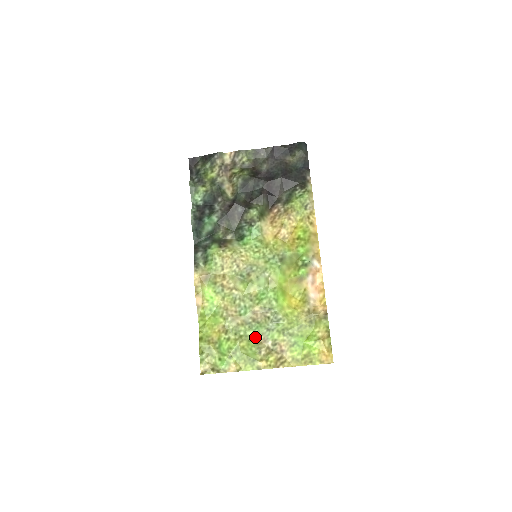
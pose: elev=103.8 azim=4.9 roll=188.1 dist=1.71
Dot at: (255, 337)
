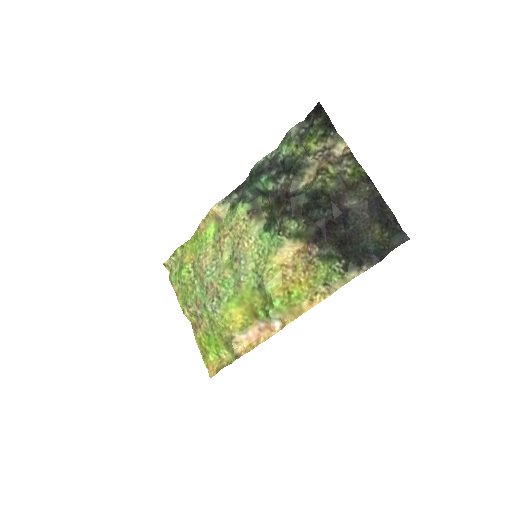
Dot at: (197, 296)
